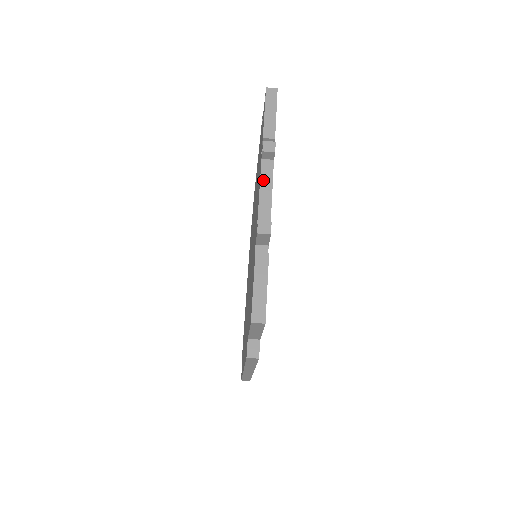
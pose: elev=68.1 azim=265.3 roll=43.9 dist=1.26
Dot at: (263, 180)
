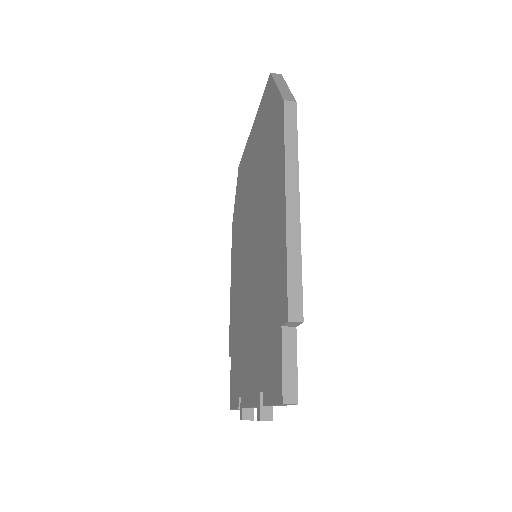
Dot at: occluded
